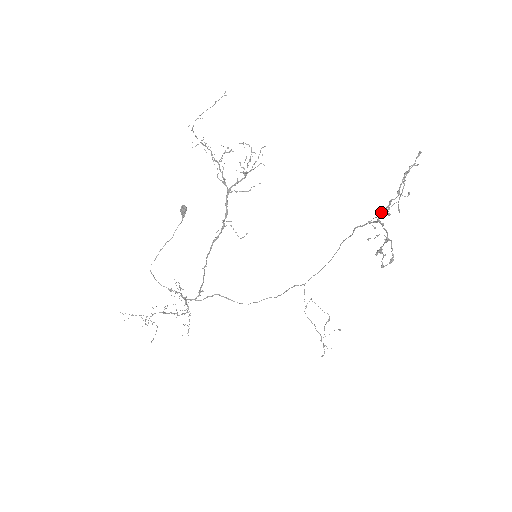
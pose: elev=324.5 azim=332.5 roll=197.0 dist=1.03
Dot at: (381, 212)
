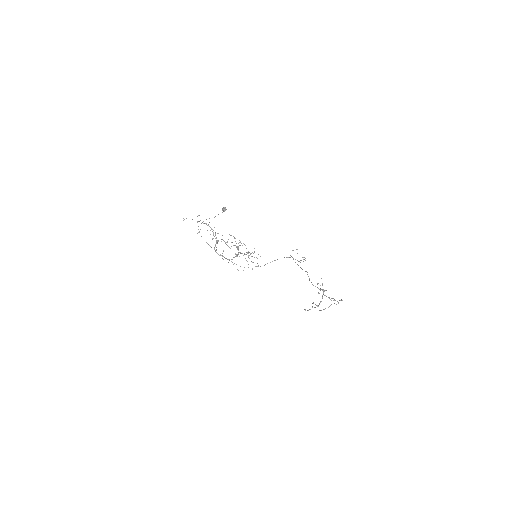
Dot at: occluded
